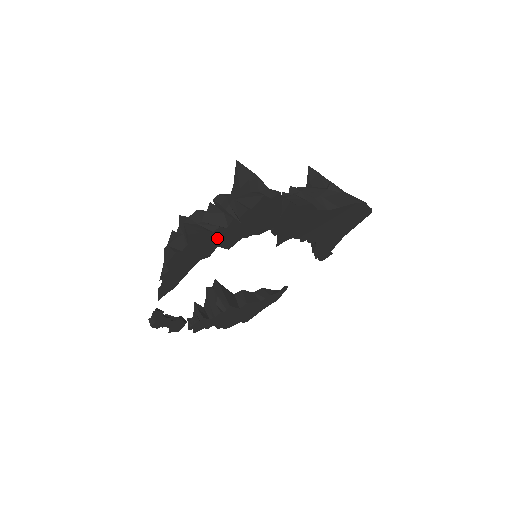
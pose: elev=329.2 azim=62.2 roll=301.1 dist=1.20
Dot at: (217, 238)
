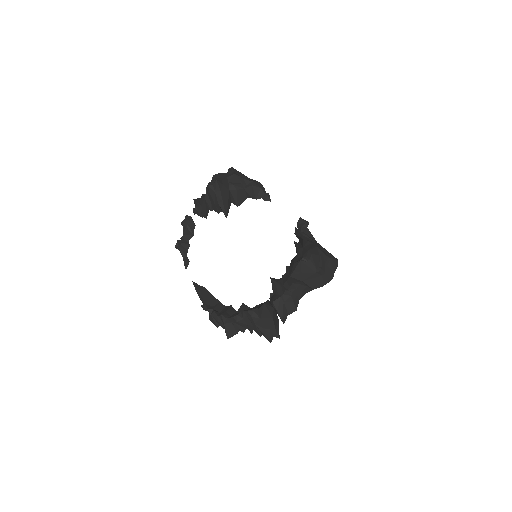
Dot at: occluded
